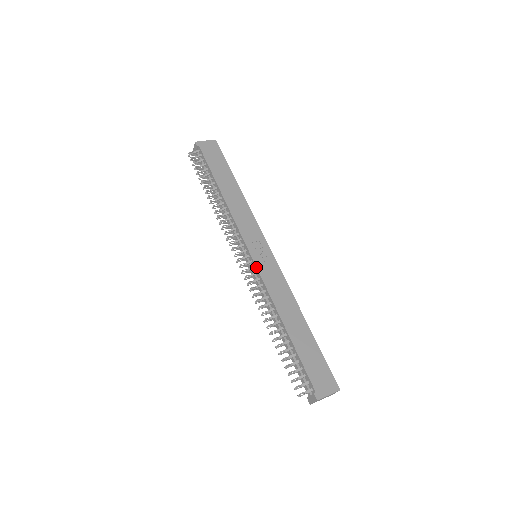
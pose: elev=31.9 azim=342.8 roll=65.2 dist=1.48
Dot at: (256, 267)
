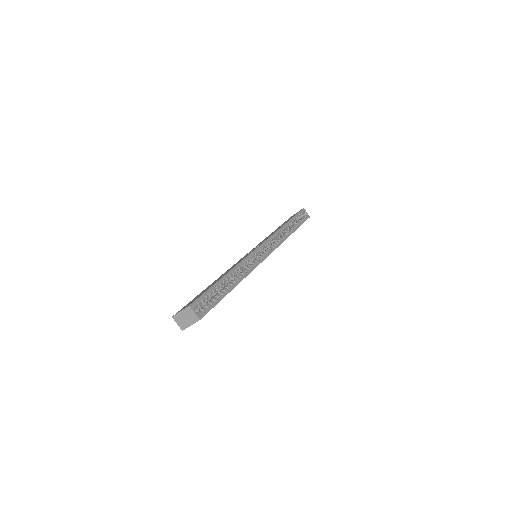
Dot at: occluded
